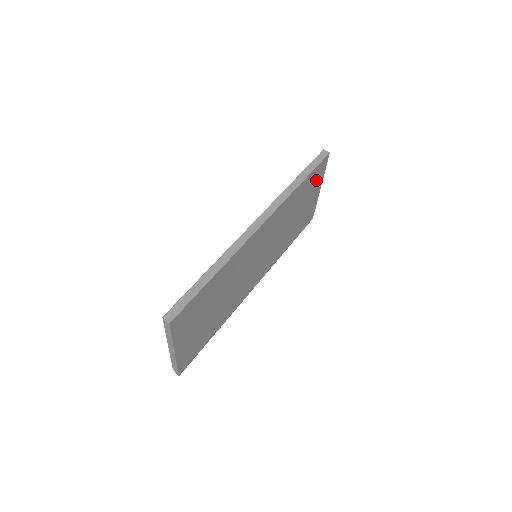
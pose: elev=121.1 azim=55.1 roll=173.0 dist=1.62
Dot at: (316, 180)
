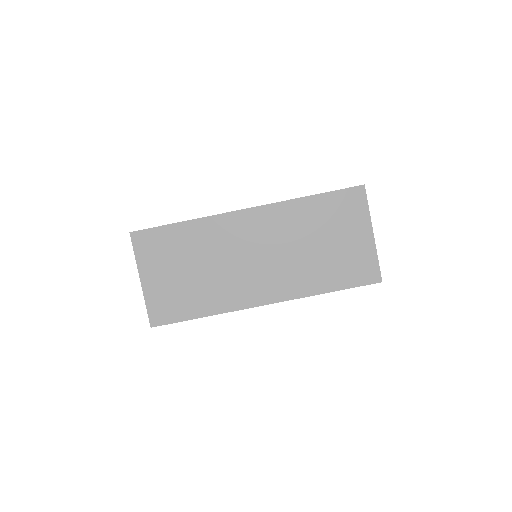
Dot at: (351, 212)
